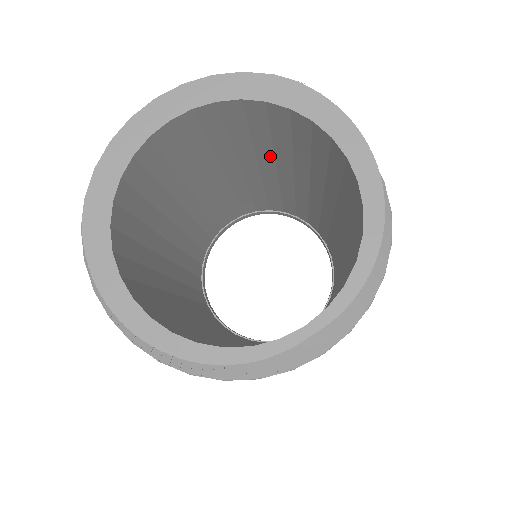
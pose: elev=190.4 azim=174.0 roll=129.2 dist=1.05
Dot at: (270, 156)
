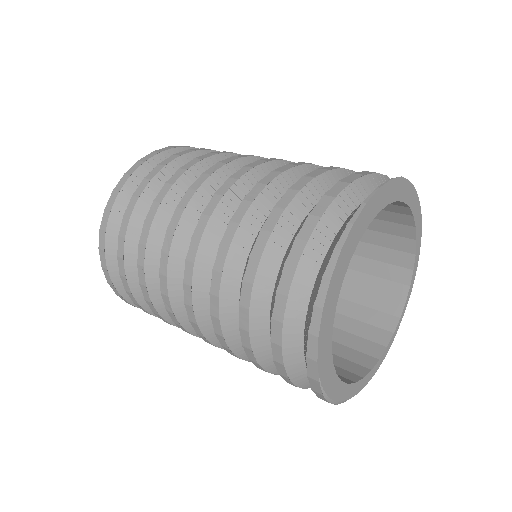
Dot at: occluded
